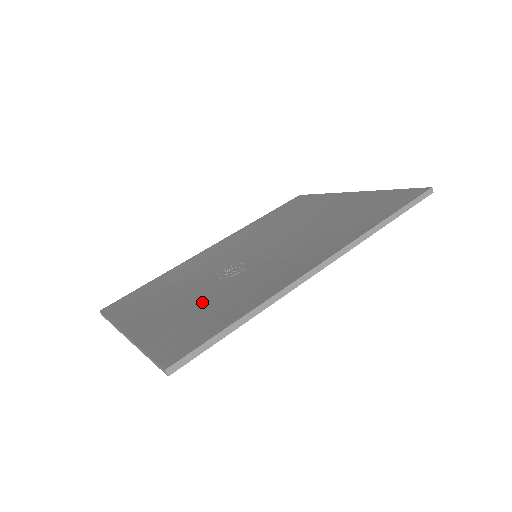
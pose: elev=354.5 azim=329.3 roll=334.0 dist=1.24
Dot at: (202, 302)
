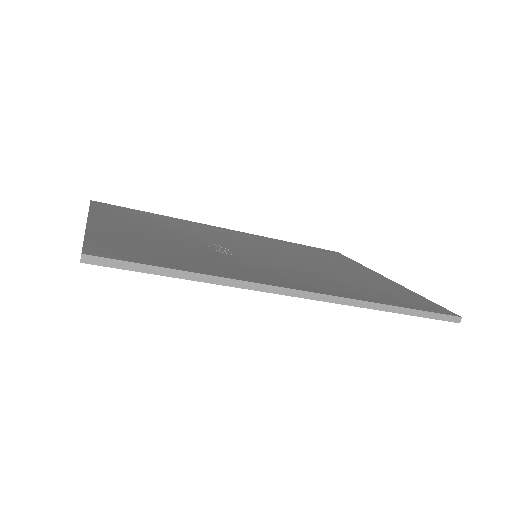
Dot at: (174, 246)
